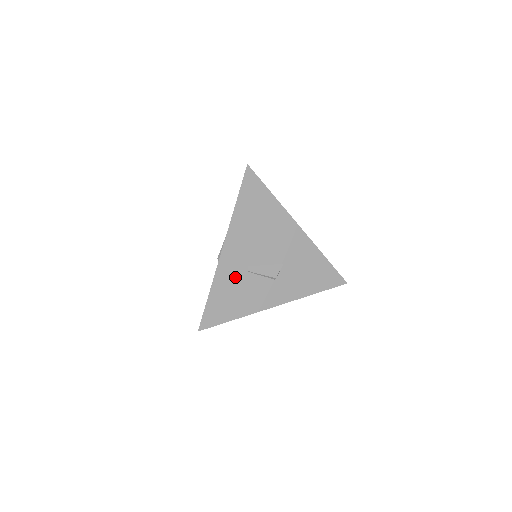
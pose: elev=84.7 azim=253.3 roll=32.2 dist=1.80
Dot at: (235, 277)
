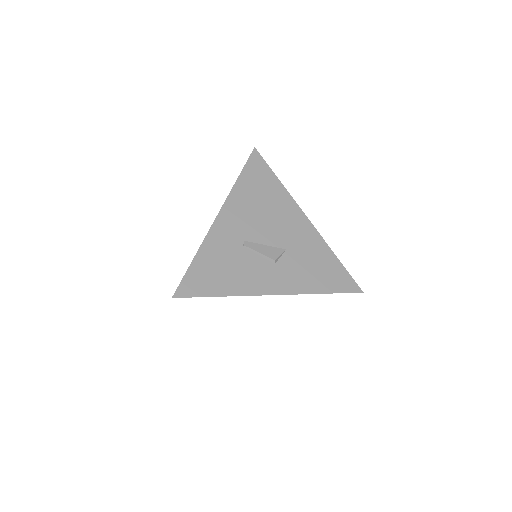
Dot at: (228, 248)
